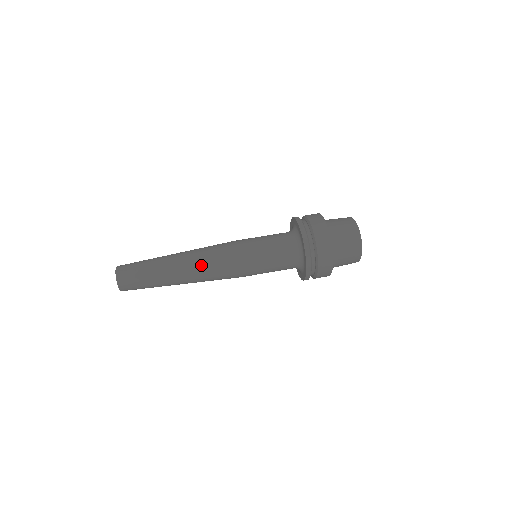
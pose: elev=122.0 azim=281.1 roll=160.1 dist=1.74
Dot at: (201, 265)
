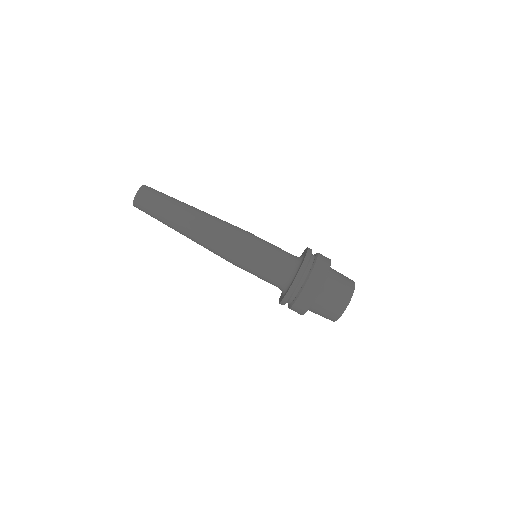
Dot at: (202, 242)
